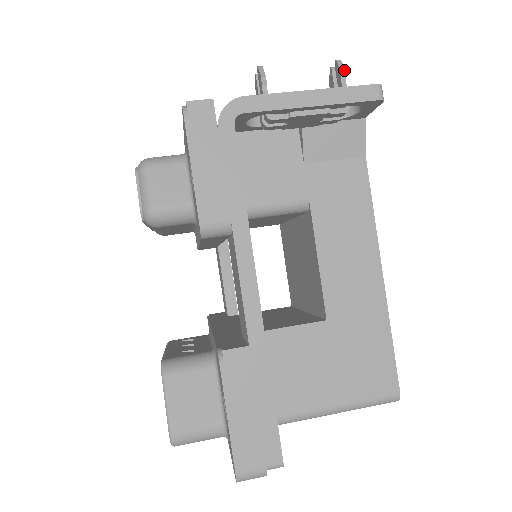
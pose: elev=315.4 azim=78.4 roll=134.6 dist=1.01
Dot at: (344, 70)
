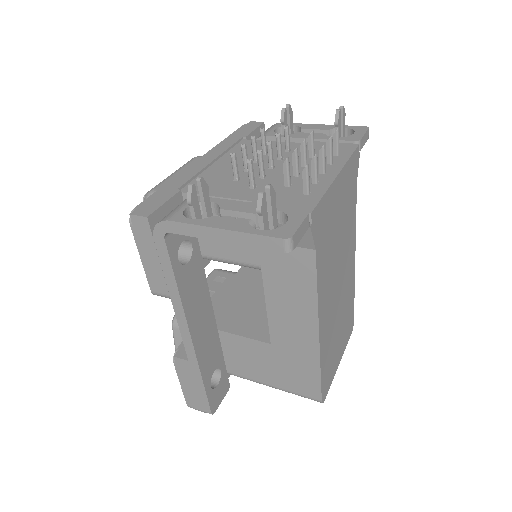
Dot at: (260, 211)
